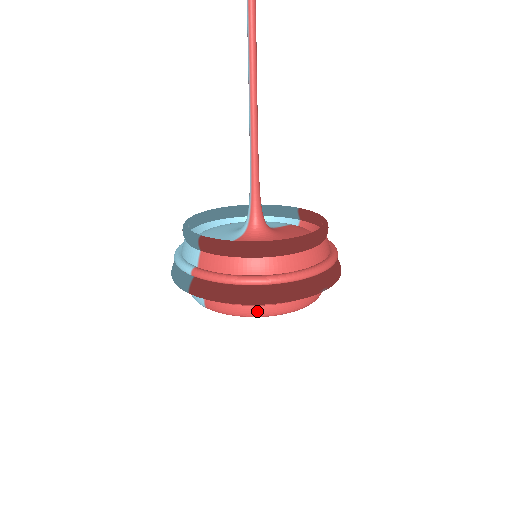
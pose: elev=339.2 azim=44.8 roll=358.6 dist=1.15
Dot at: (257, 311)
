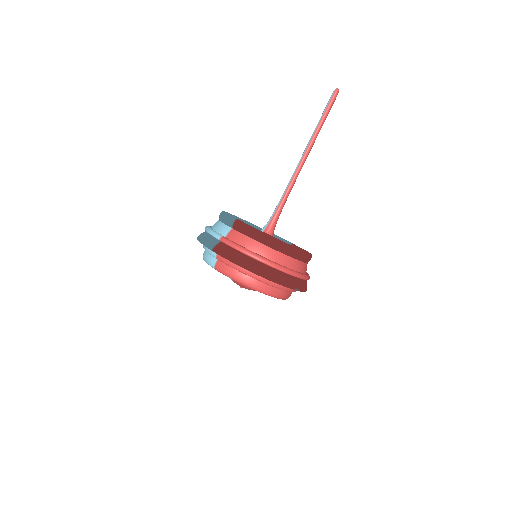
Dot at: (250, 282)
